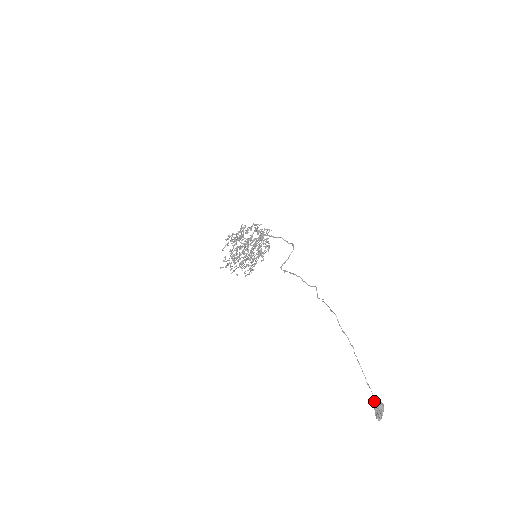
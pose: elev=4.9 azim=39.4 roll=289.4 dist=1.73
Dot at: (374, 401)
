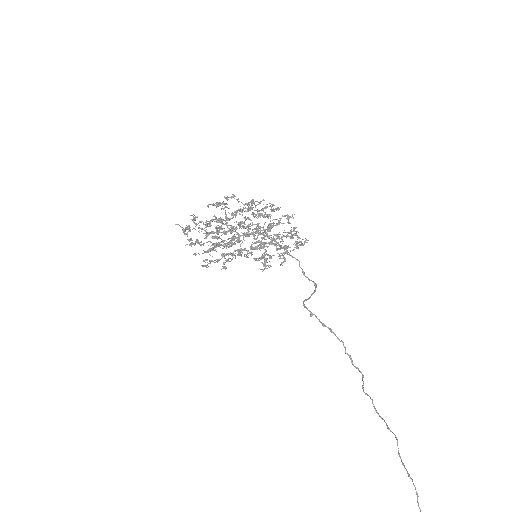
Dot at: out of frame
